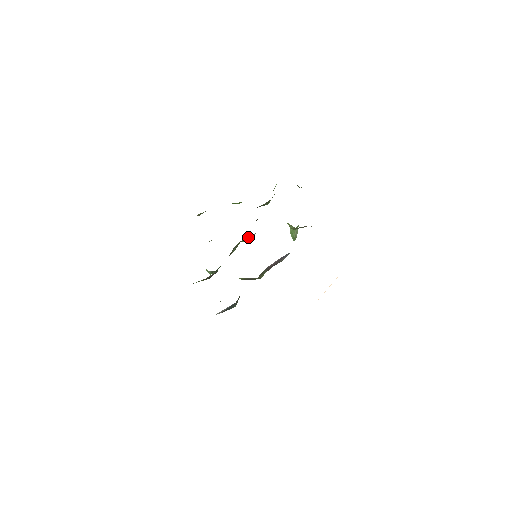
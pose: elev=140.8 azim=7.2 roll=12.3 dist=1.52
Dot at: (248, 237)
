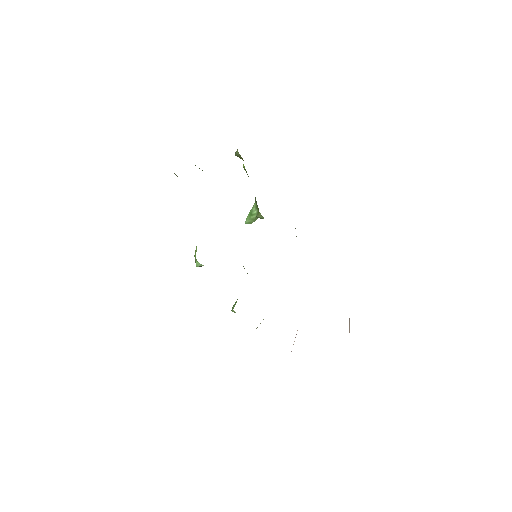
Dot at: occluded
